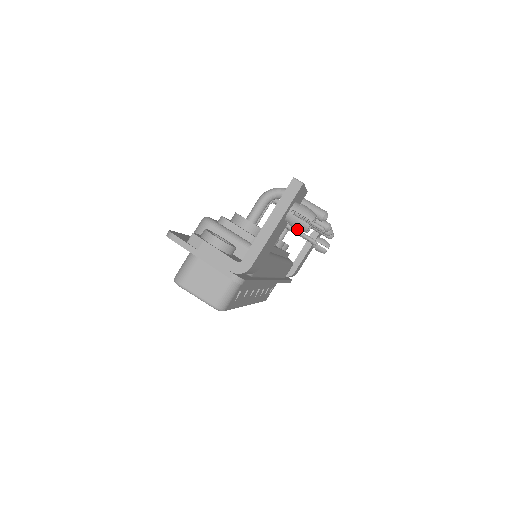
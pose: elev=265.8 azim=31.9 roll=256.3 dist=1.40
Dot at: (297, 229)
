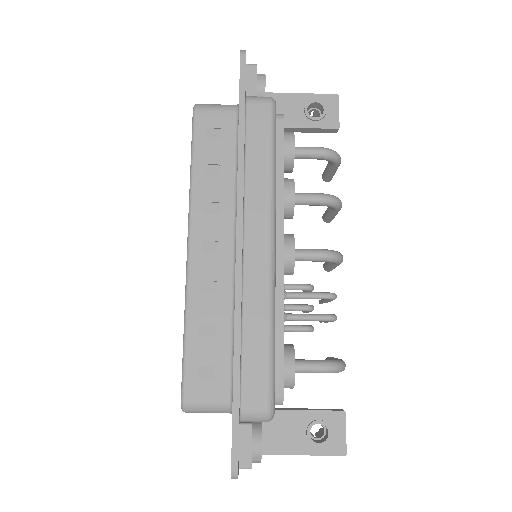
Dot at: occluded
